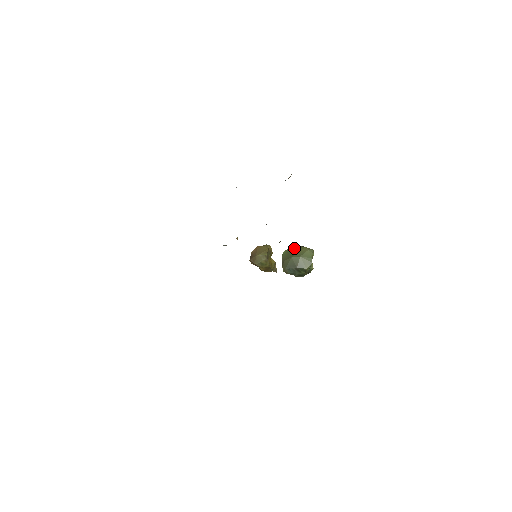
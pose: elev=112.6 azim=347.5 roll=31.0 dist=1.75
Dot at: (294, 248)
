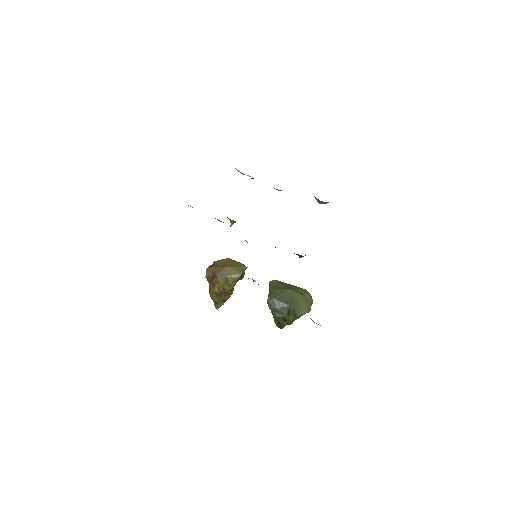
Dot at: occluded
